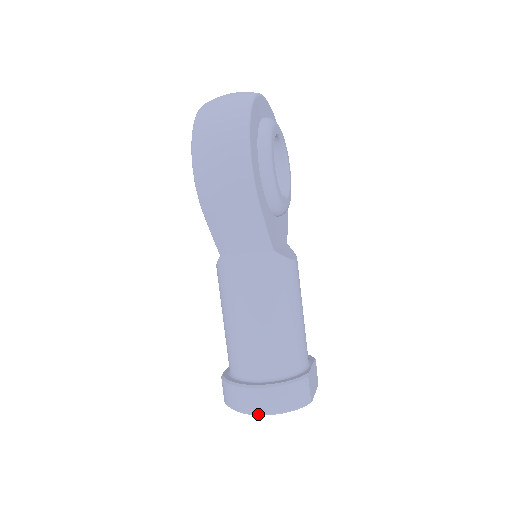
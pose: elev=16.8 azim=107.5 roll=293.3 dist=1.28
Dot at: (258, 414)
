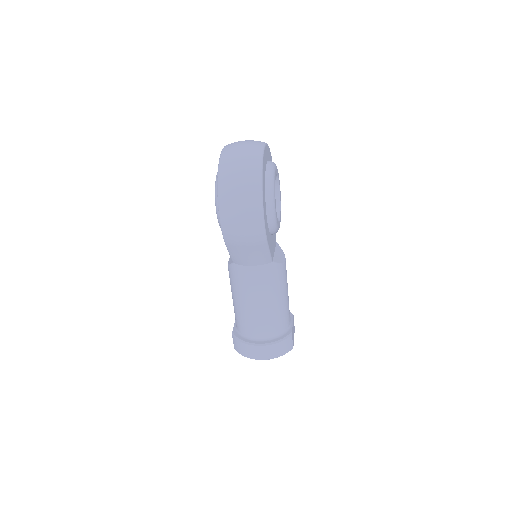
Dot at: occluded
